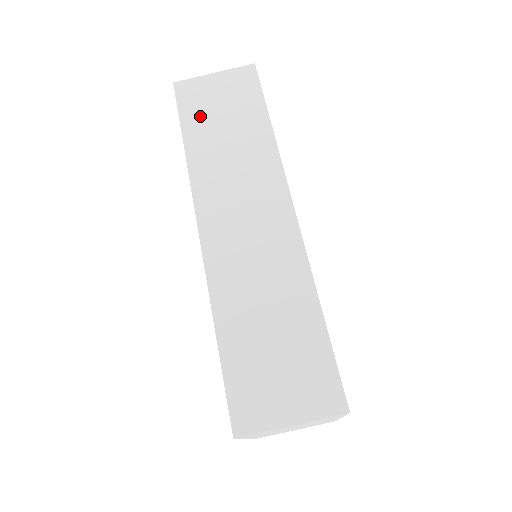
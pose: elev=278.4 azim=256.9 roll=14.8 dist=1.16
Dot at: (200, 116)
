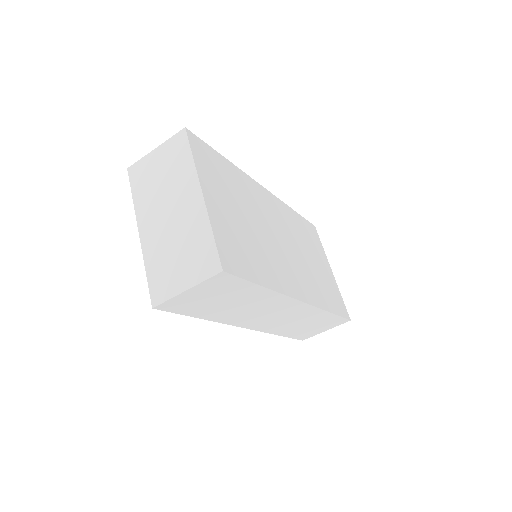
Dot at: (201, 308)
